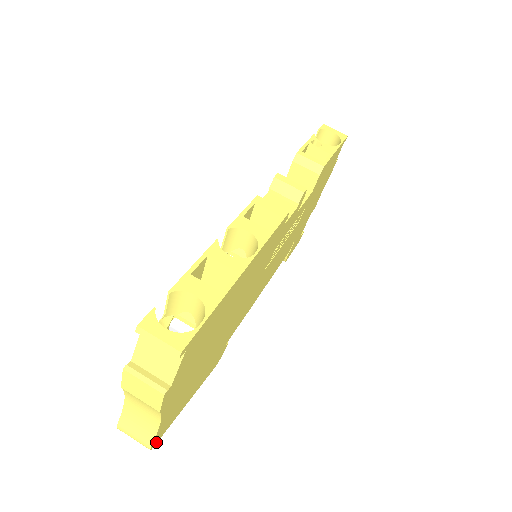
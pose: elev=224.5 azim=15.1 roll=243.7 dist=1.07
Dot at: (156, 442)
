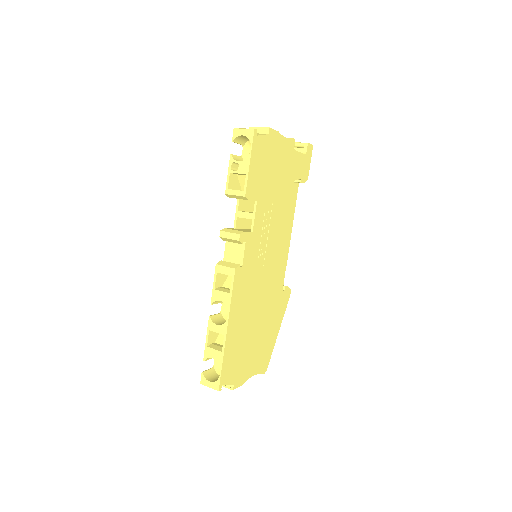
Dot at: (267, 367)
